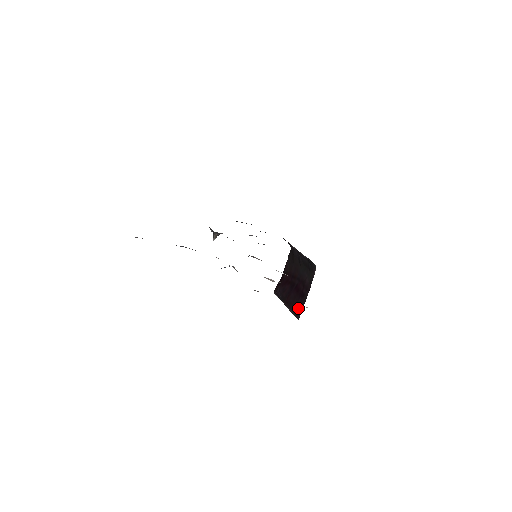
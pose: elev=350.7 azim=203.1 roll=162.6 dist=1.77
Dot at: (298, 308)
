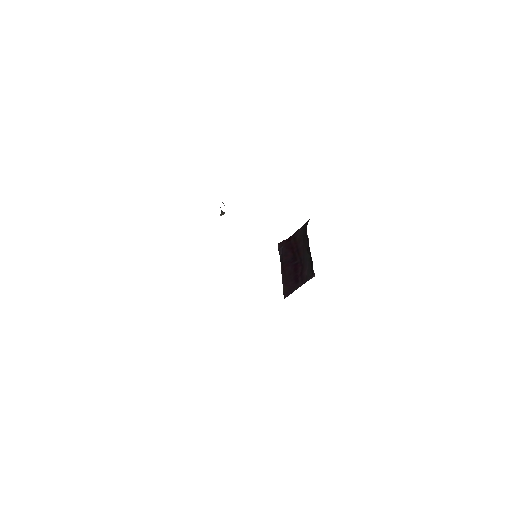
Dot at: (288, 288)
